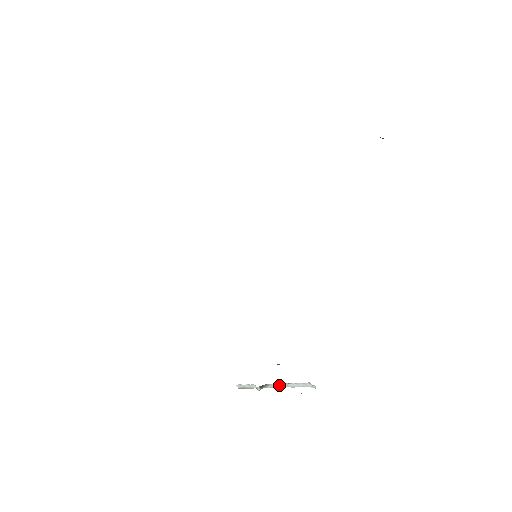
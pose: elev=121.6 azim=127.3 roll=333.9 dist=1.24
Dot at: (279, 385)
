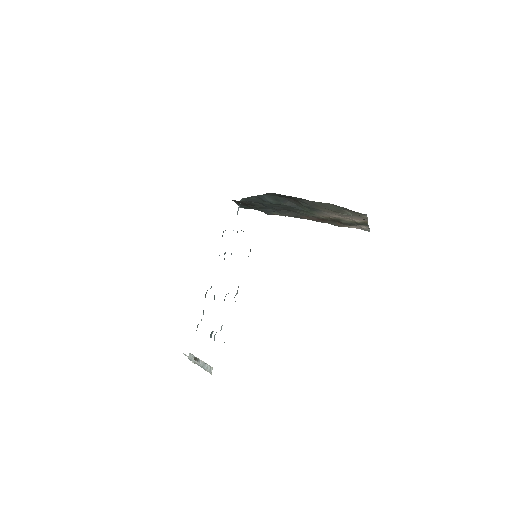
Dot at: (202, 364)
